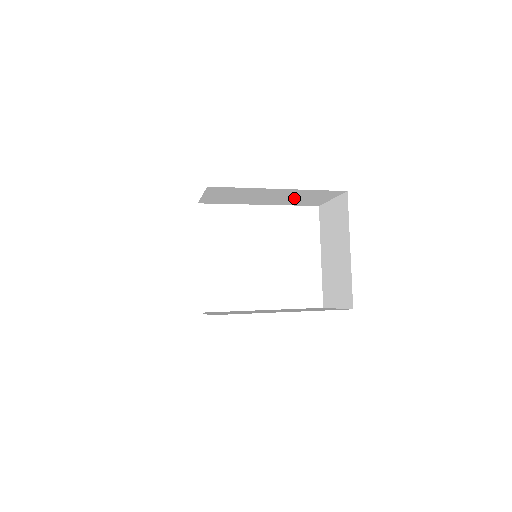
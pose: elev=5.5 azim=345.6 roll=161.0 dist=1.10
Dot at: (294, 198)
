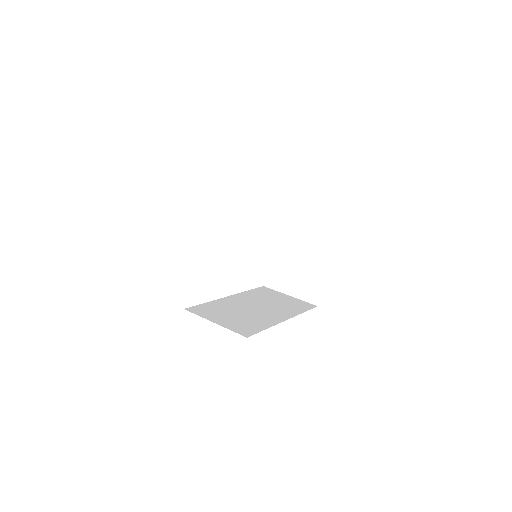
Dot at: occluded
